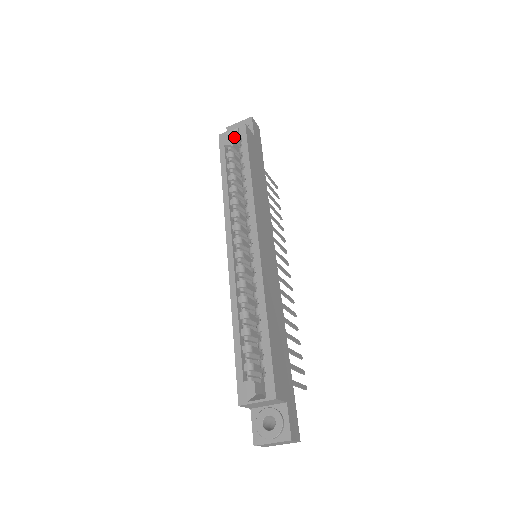
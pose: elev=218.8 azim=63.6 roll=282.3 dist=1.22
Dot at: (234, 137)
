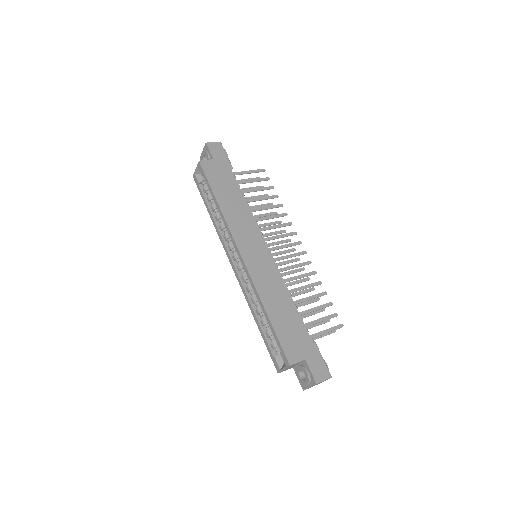
Dot at: occluded
